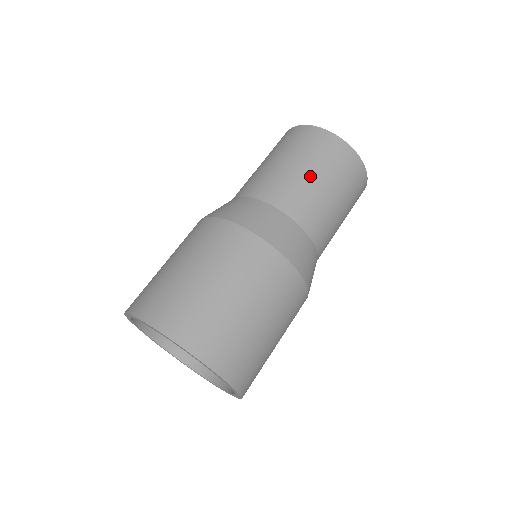
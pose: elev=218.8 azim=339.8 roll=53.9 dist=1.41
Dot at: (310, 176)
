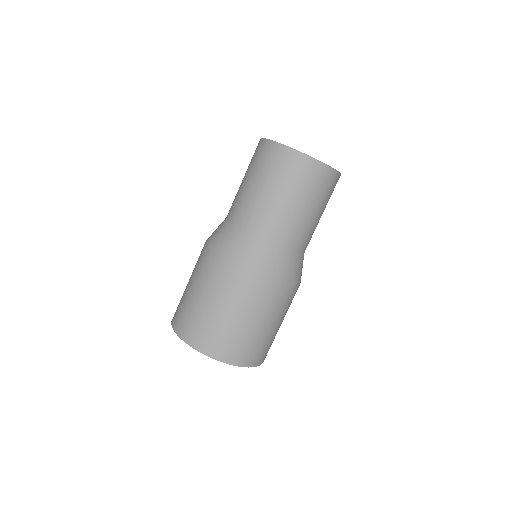
Dot at: (256, 188)
